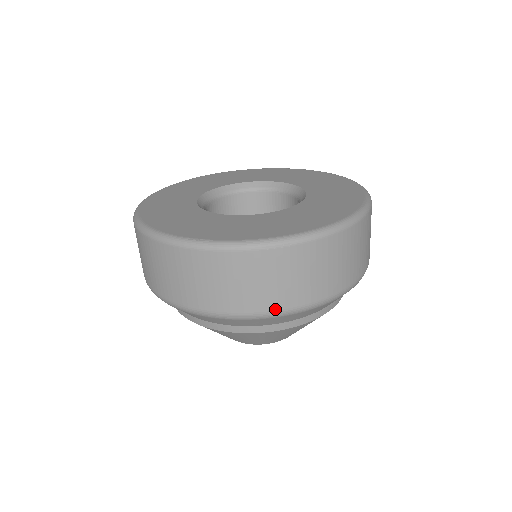
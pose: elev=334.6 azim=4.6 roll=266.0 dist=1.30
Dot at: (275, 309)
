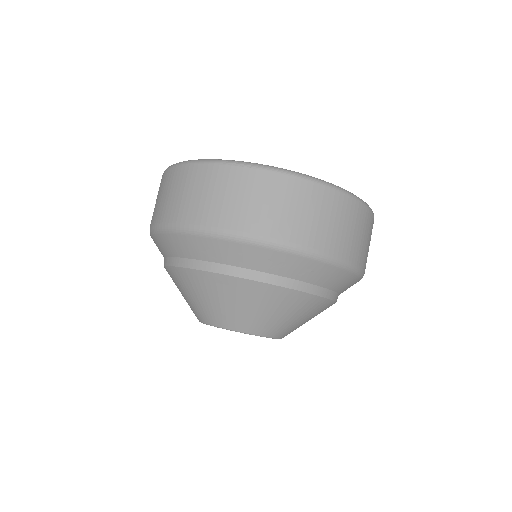
Dot at: (221, 226)
